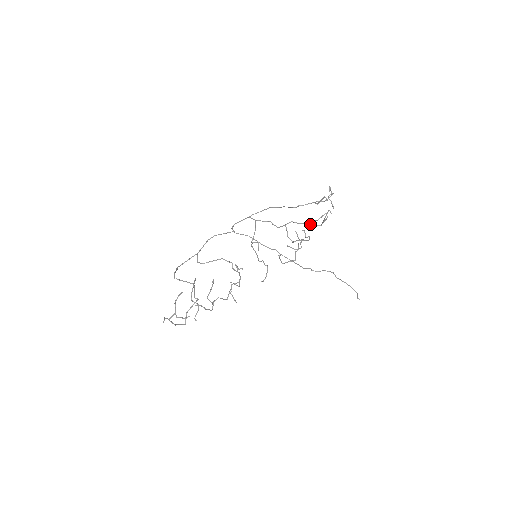
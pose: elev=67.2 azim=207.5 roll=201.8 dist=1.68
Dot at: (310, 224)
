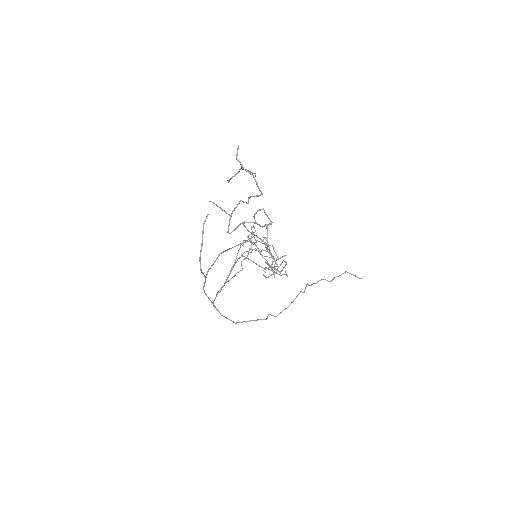
Dot at: (265, 256)
